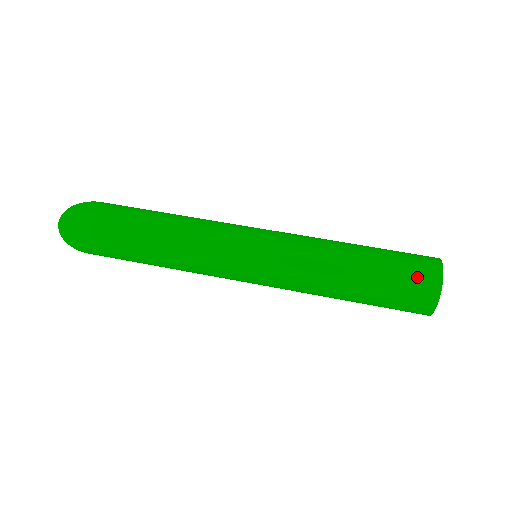
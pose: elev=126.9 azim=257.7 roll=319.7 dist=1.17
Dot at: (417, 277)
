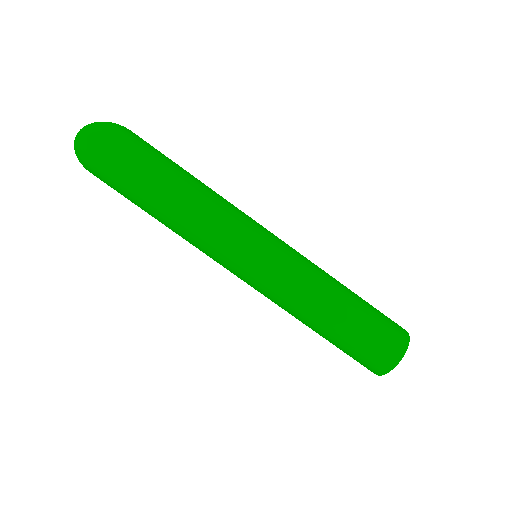
Dot at: (386, 344)
